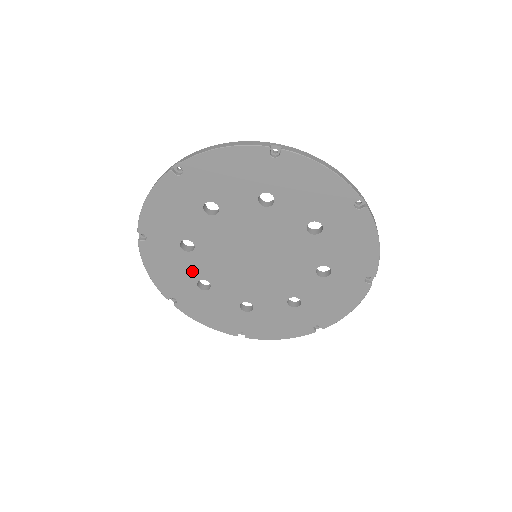
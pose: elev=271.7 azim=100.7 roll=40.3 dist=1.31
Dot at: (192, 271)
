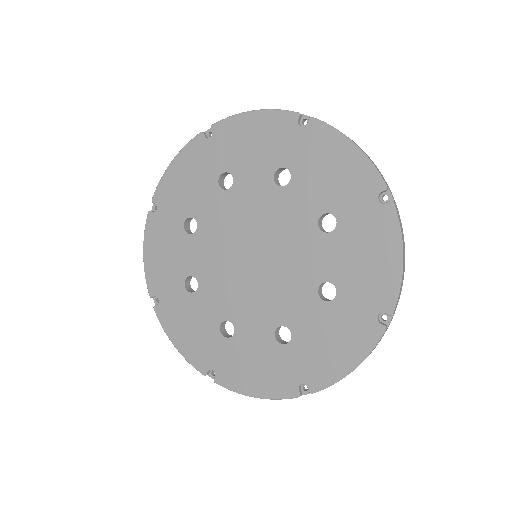
Dot at: (185, 261)
